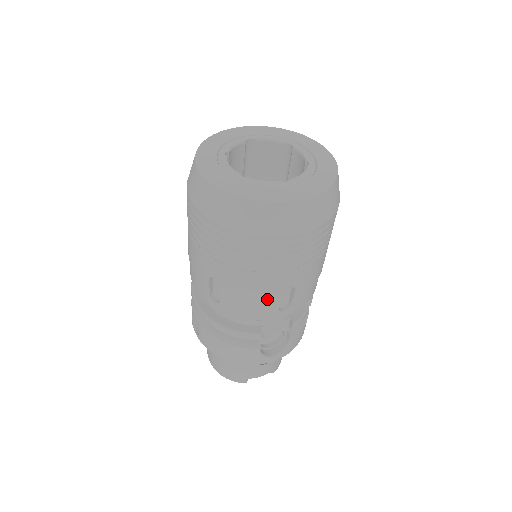
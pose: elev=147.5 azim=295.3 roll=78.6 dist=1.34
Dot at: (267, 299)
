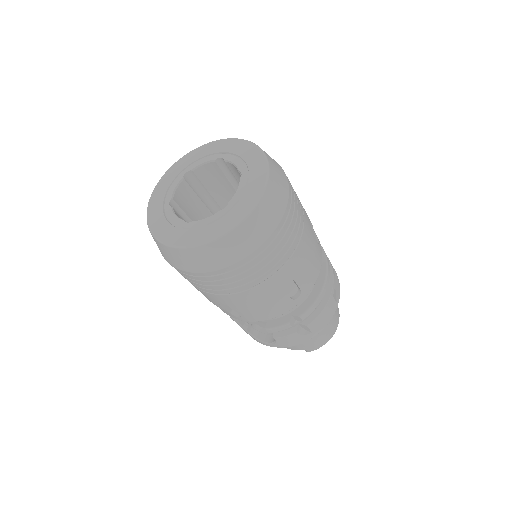
Dot at: occluded
